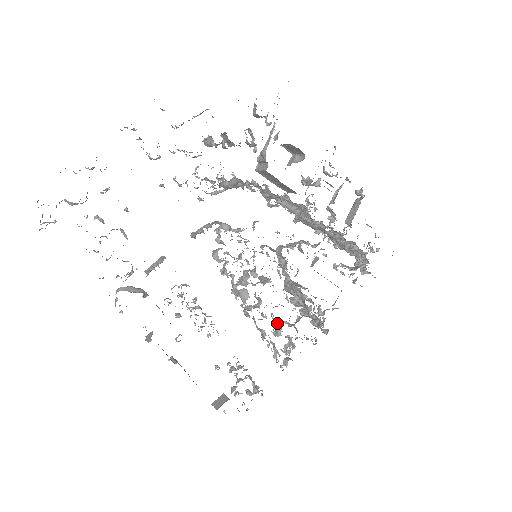
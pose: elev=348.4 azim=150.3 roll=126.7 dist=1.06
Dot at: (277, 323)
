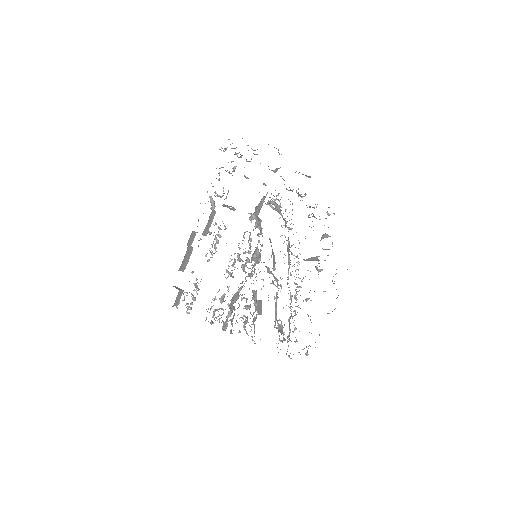
Dot at: occluded
